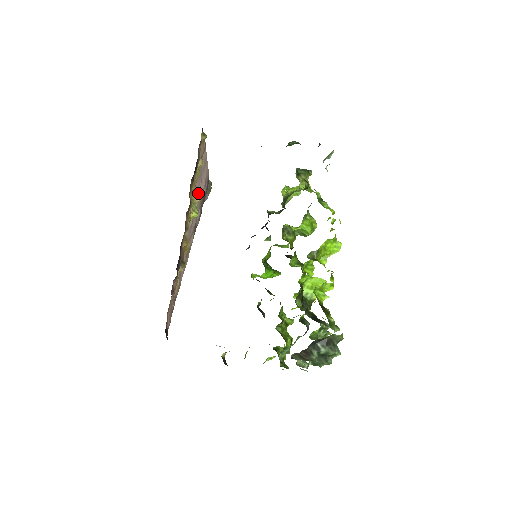
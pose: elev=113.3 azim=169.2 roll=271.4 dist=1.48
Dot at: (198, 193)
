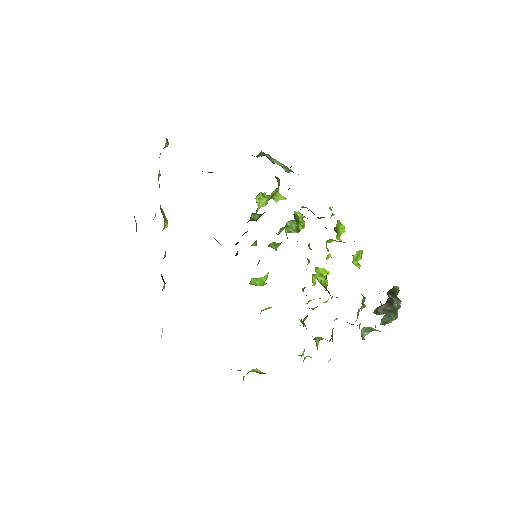
Dot at: occluded
